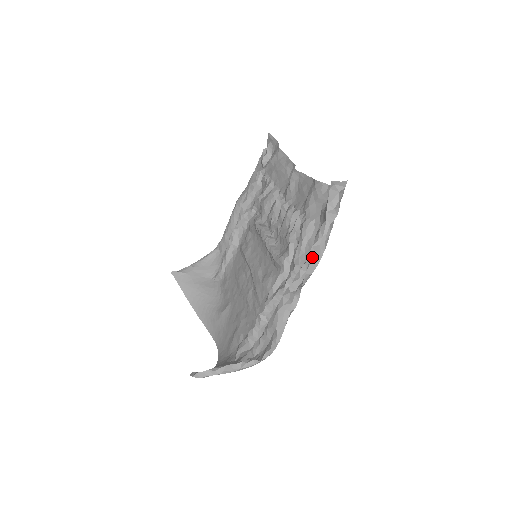
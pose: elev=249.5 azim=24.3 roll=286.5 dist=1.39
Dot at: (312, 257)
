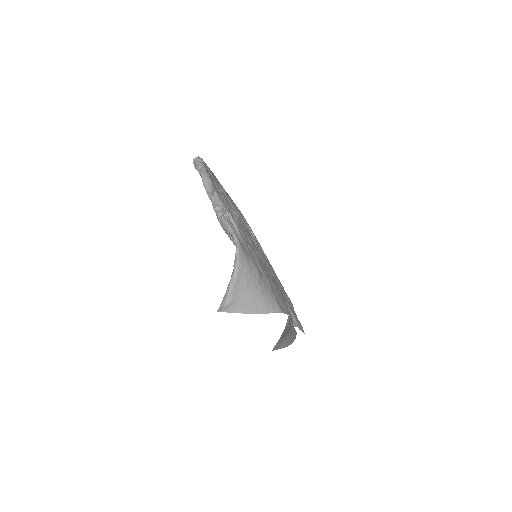
Dot at: (209, 189)
